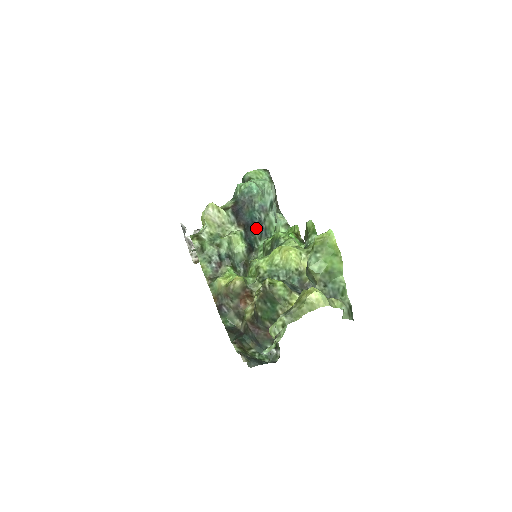
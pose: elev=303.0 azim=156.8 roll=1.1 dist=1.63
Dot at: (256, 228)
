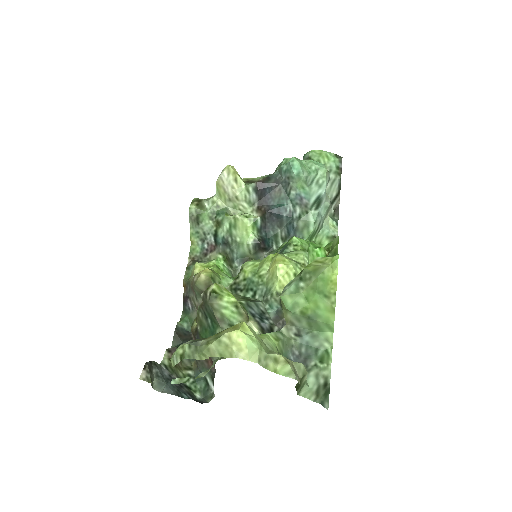
Dot at: (282, 223)
